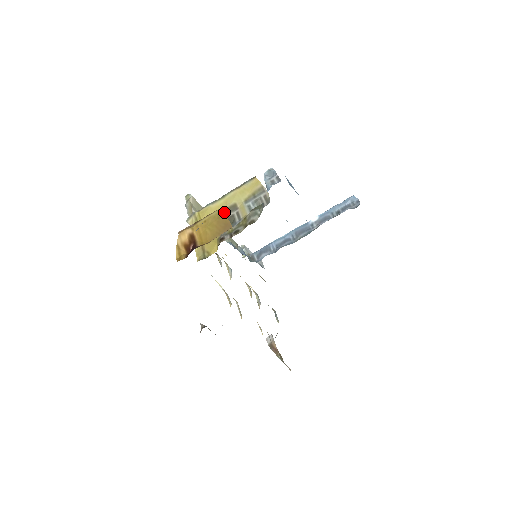
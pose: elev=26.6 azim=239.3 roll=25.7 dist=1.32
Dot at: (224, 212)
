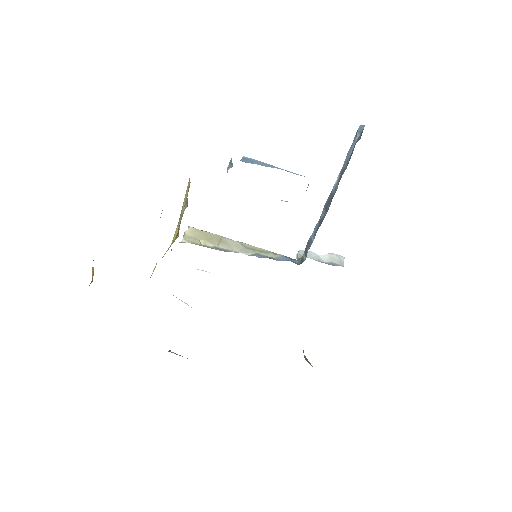
Dot at: occluded
